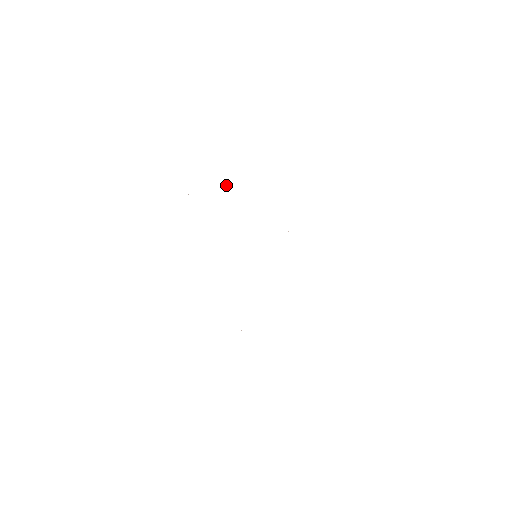
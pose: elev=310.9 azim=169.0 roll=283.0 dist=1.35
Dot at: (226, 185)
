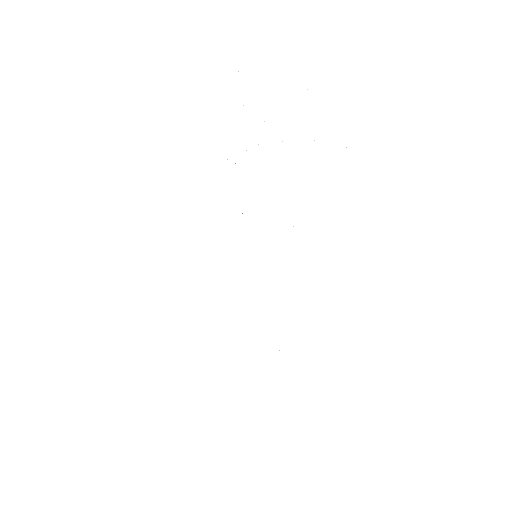
Dot at: occluded
